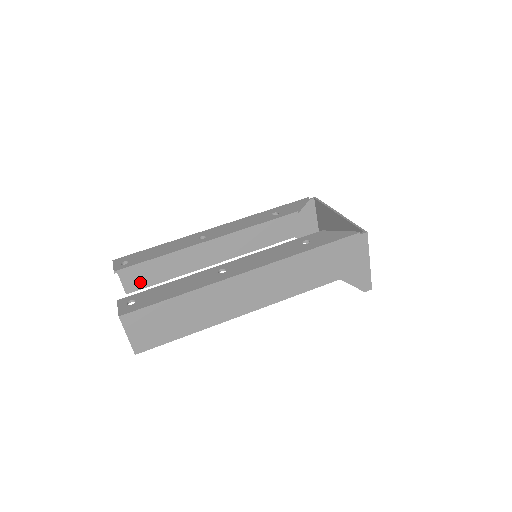
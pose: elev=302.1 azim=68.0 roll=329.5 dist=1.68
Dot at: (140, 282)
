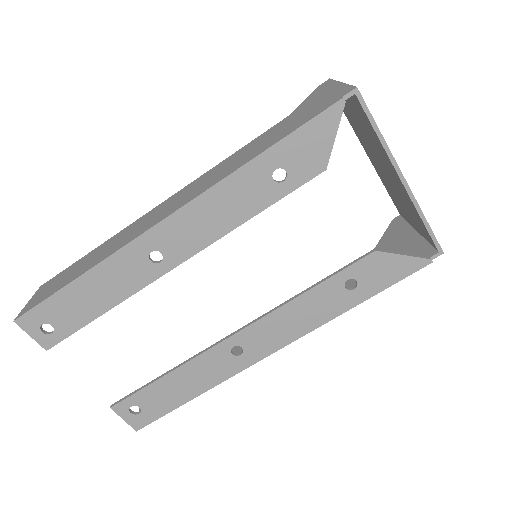
Dot at: occluded
